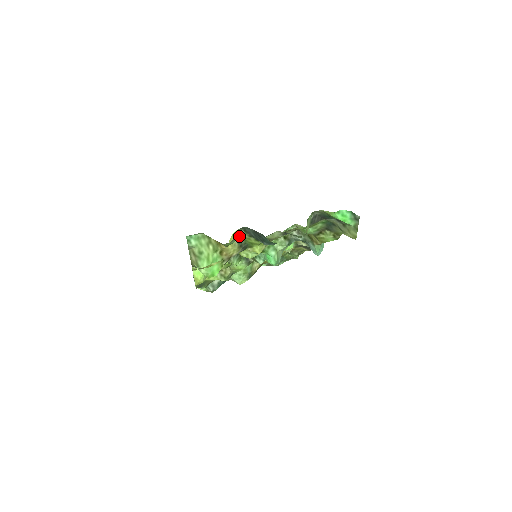
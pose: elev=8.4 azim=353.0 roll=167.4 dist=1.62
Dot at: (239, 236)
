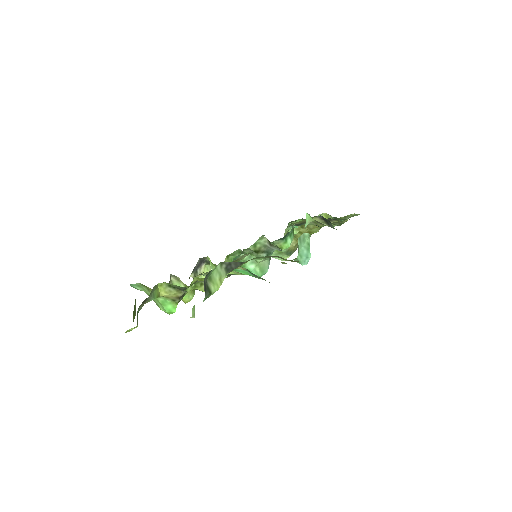
Dot at: (169, 284)
